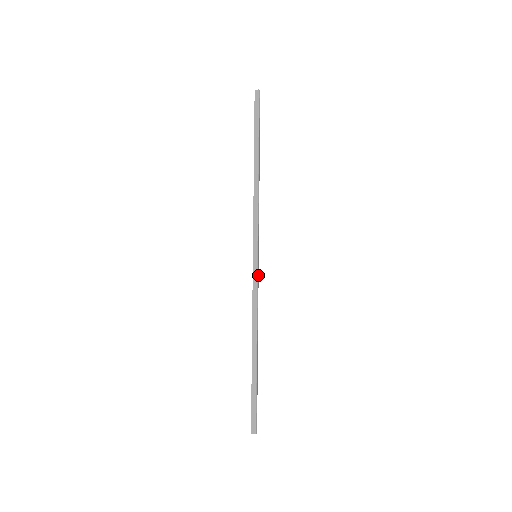
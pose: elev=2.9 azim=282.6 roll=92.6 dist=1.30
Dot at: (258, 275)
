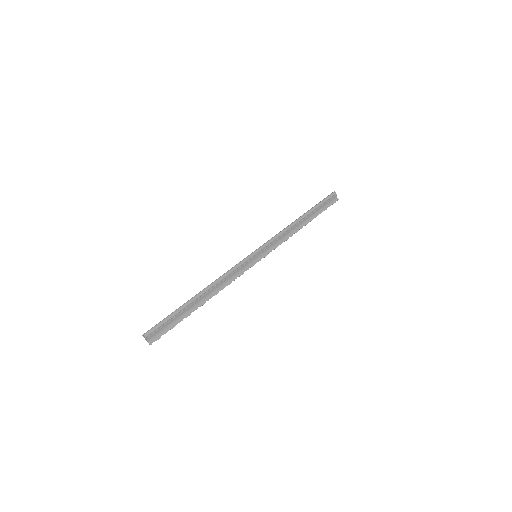
Dot at: (245, 261)
